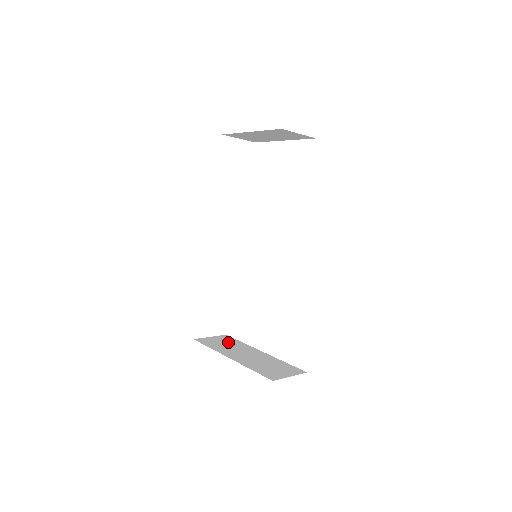
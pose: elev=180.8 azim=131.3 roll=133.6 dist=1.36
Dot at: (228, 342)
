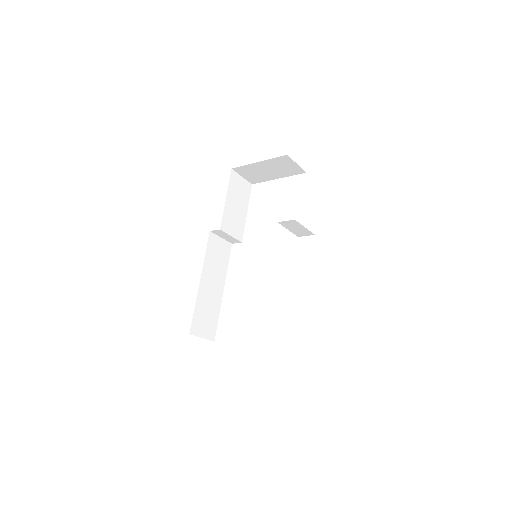
Dot at: occluded
